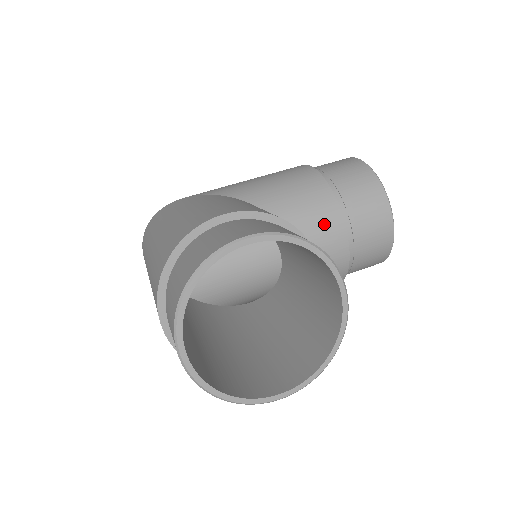
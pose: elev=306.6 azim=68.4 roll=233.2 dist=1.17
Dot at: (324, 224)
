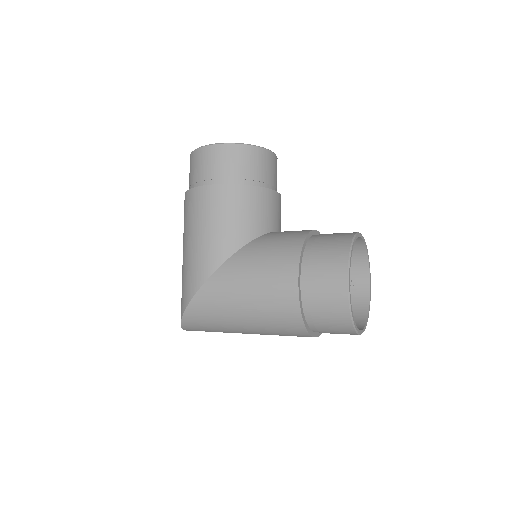
Dot at: occluded
